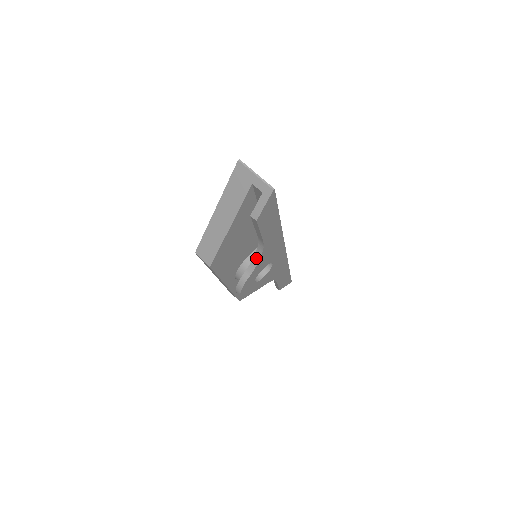
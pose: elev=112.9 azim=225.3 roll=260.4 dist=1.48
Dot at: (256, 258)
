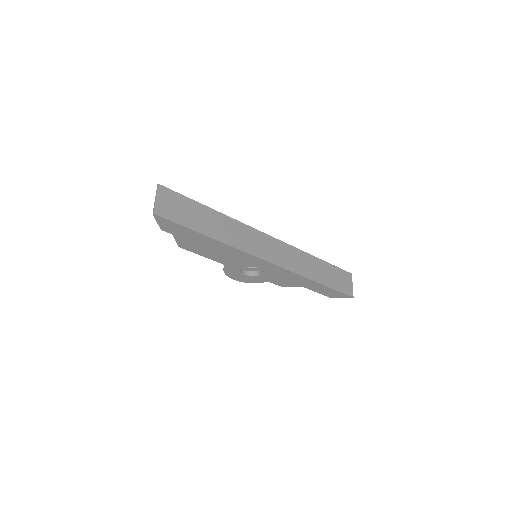
Dot at: occluded
